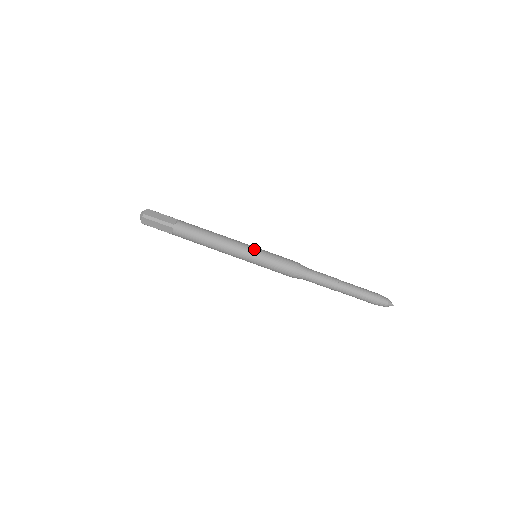
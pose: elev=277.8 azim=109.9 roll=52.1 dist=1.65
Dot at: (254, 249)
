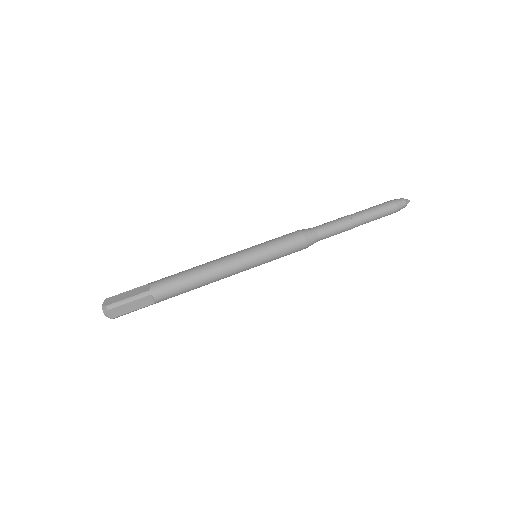
Dot at: (250, 249)
